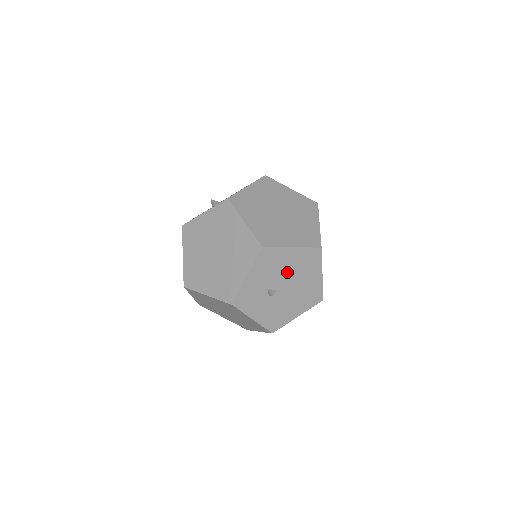
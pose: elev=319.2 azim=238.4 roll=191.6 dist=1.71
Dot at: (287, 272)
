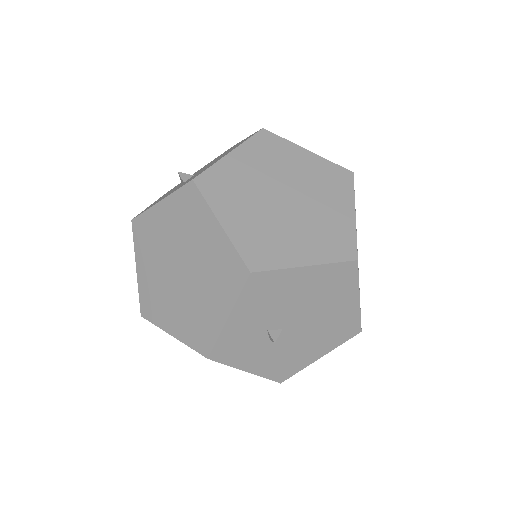
Dot at: (298, 303)
